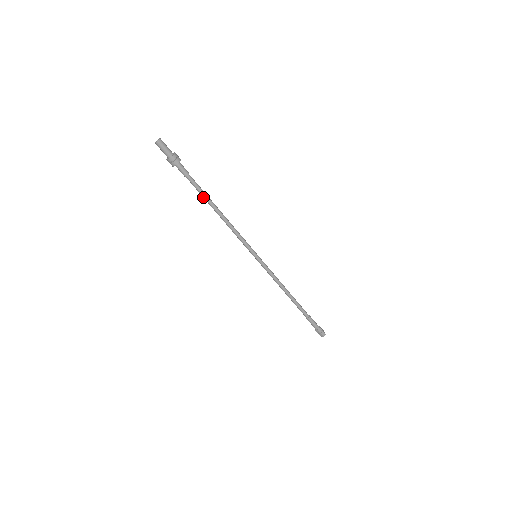
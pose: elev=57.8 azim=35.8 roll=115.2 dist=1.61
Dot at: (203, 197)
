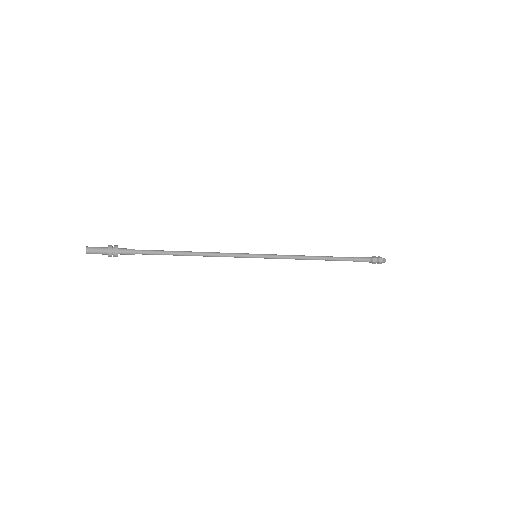
Dot at: occluded
